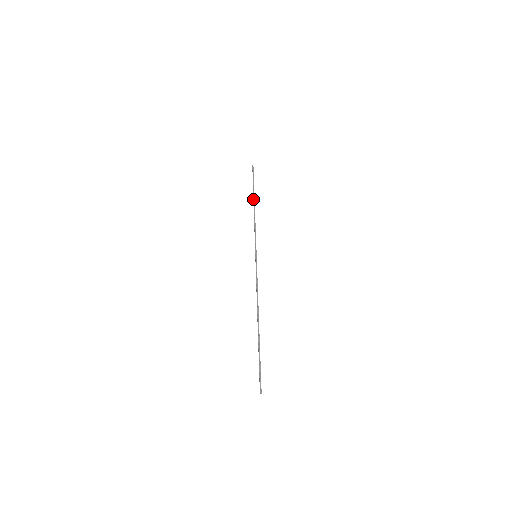
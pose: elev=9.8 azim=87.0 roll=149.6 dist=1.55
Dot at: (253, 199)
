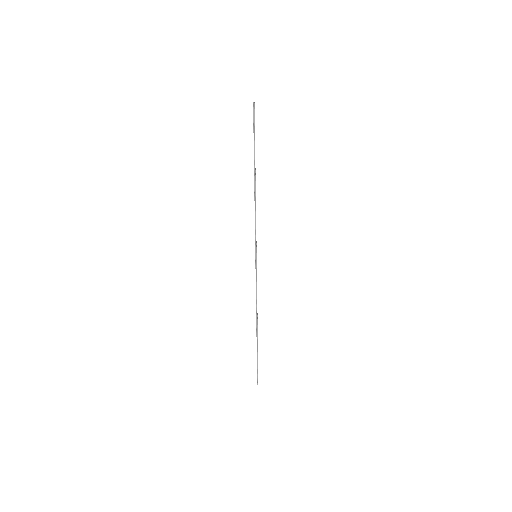
Dot at: occluded
